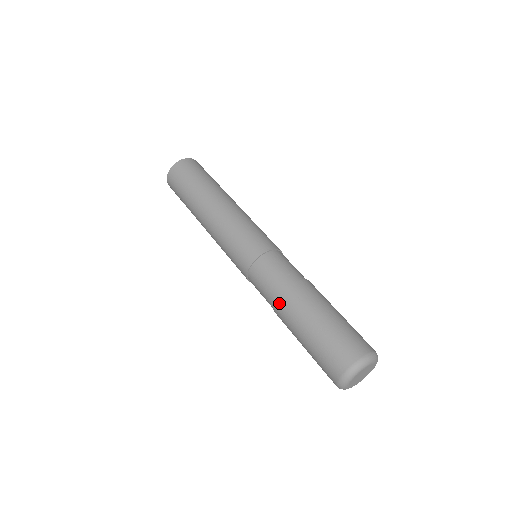
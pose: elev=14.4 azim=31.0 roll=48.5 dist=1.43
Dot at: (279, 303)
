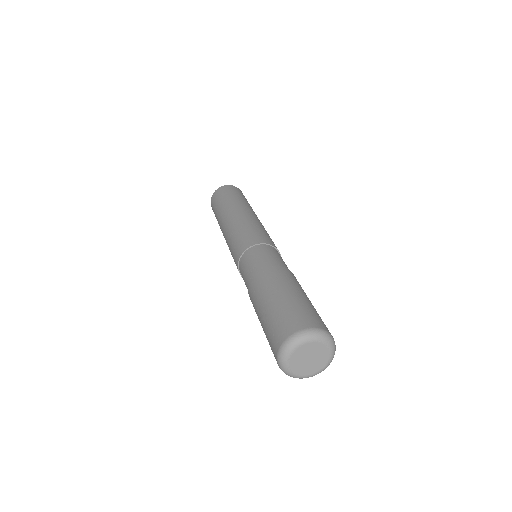
Dot at: occluded
